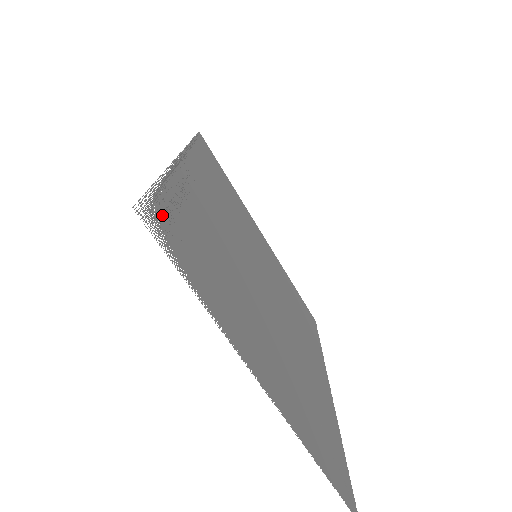
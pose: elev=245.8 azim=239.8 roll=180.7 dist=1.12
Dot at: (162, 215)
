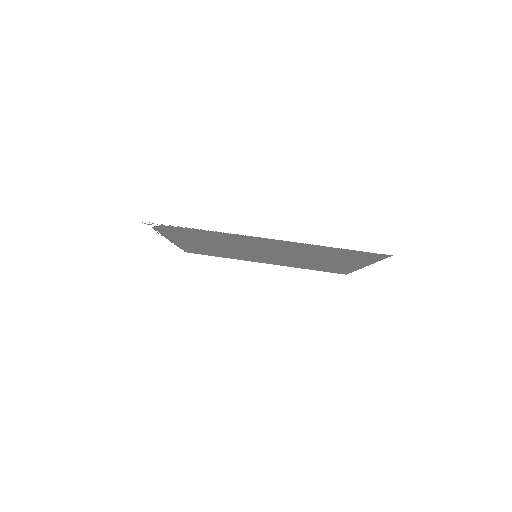
Dot at: (161, 228)
